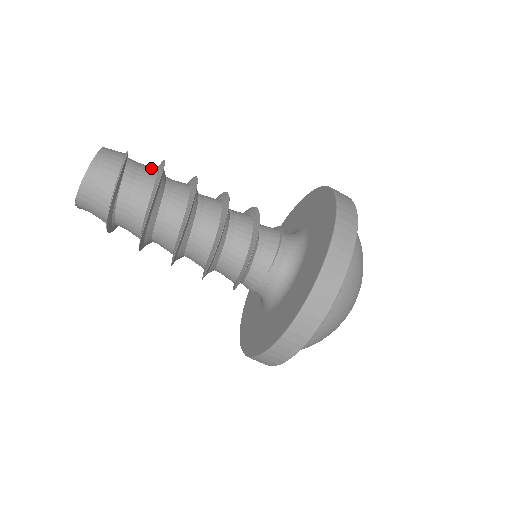
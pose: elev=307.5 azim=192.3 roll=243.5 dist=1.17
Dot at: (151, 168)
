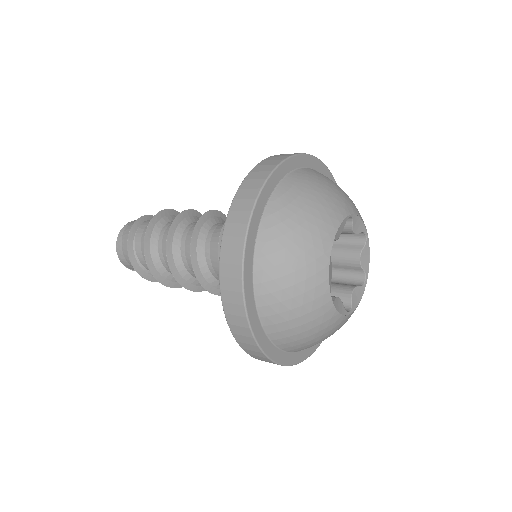
Dot at: occluded
